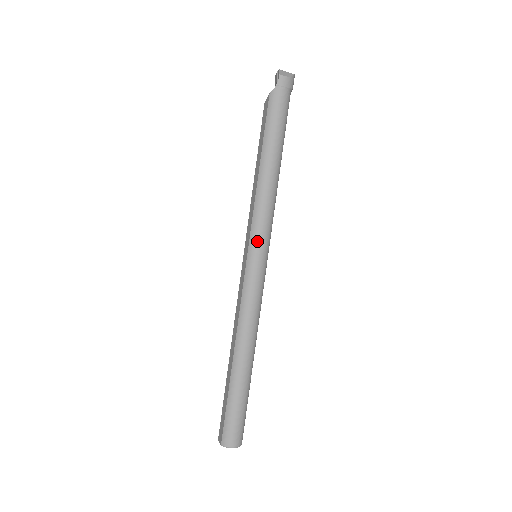
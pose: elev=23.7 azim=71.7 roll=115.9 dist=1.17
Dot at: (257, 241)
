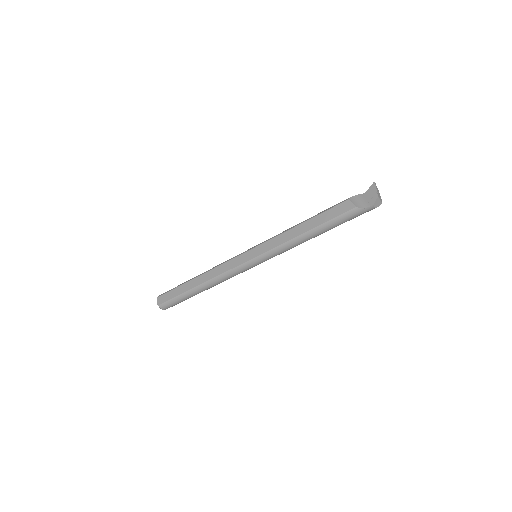
Dot at: (264, 259)
